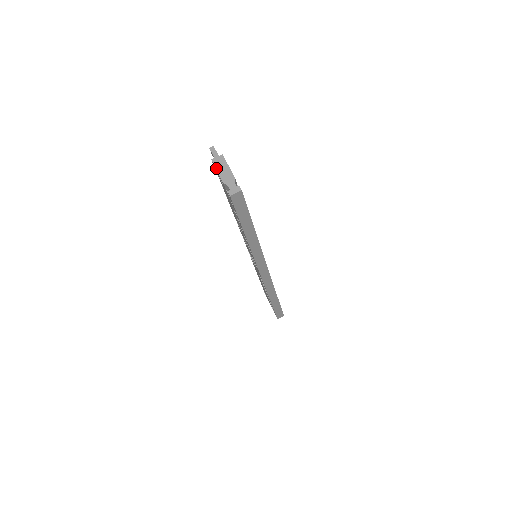
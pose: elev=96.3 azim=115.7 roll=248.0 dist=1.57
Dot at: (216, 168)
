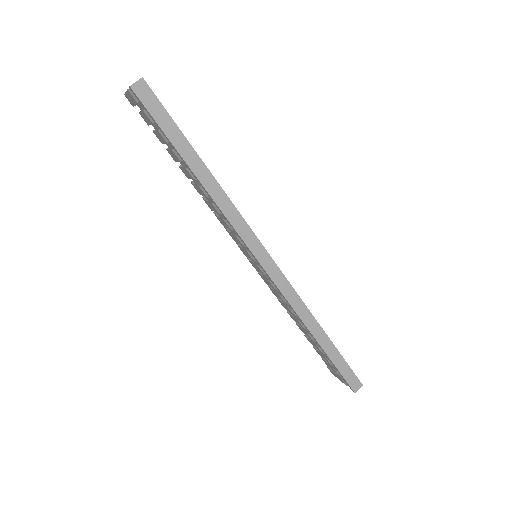
Dot at: (125, 92)
